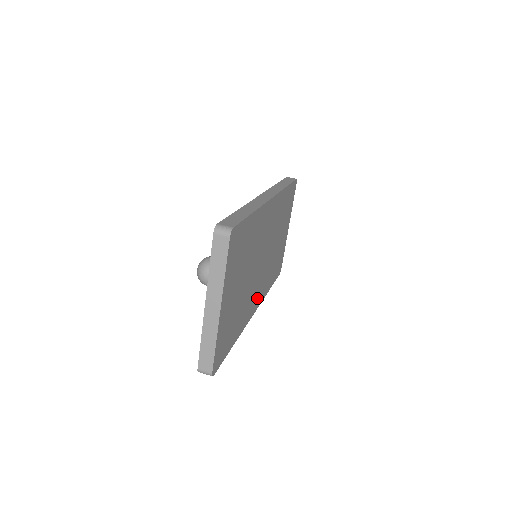
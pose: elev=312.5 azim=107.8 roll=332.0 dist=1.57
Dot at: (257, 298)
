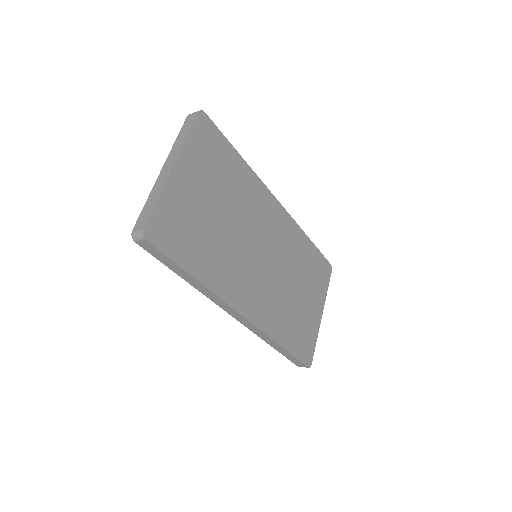
Dot at: (250, 302)
